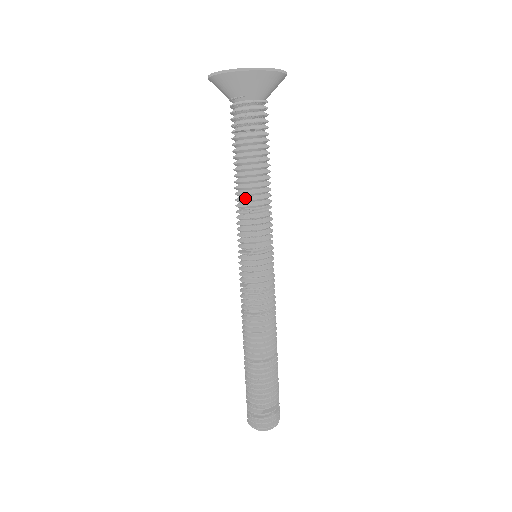
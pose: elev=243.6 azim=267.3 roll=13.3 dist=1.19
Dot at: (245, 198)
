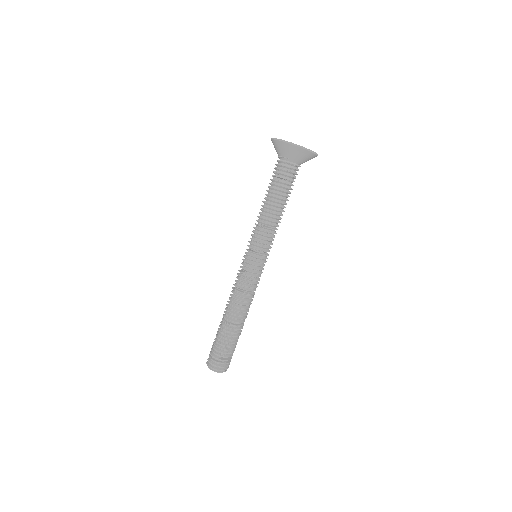
Dot at: (265, 218)
